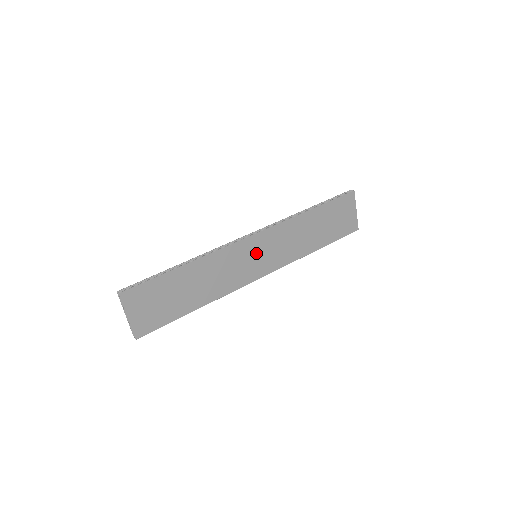
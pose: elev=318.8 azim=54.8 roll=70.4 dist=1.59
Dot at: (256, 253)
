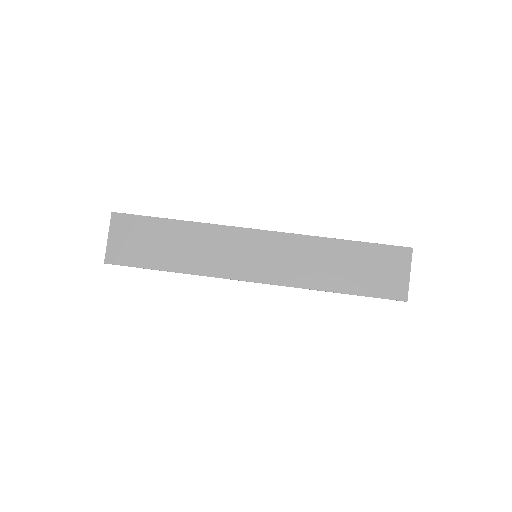
Dot at: (256, 251)
